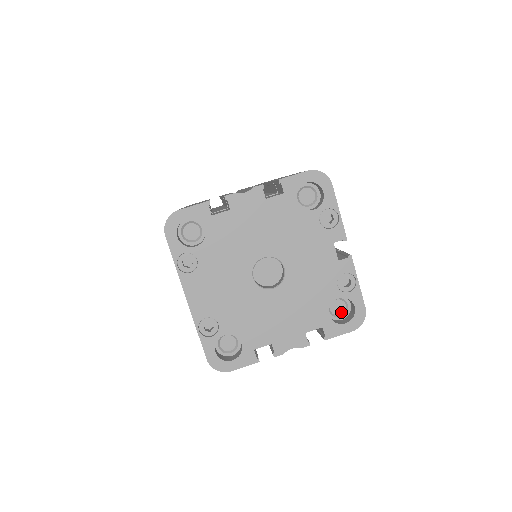
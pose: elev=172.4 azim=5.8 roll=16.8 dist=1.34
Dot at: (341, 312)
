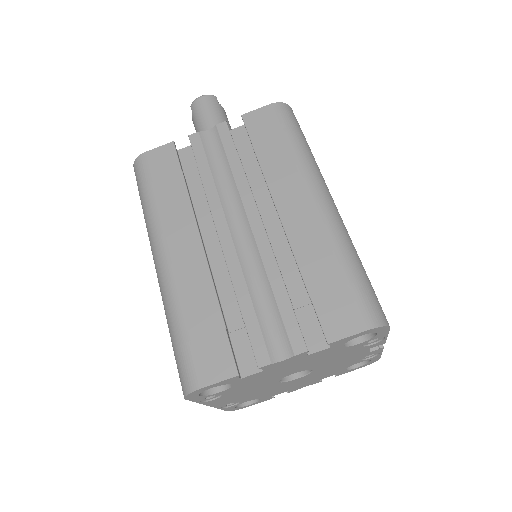
Dot at: occluded
